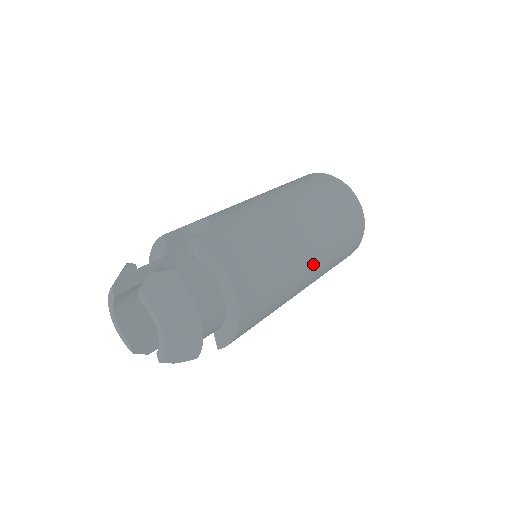
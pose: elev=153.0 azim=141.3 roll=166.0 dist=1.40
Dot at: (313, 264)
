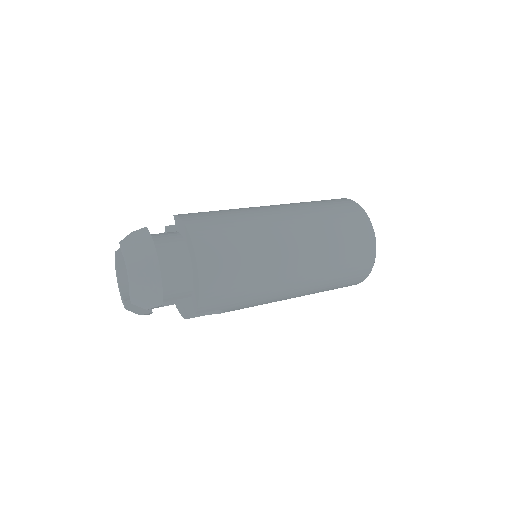
Dot at: (296, 251)
